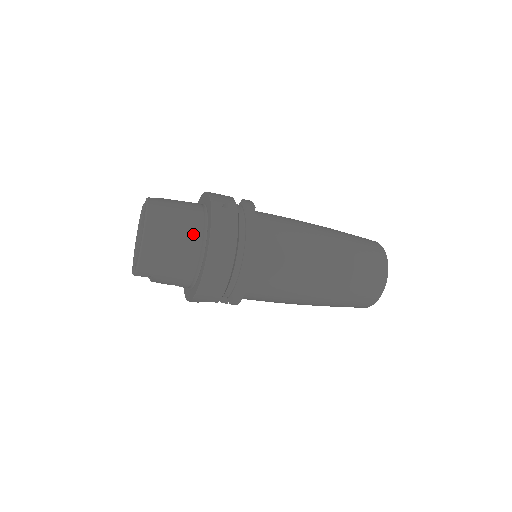
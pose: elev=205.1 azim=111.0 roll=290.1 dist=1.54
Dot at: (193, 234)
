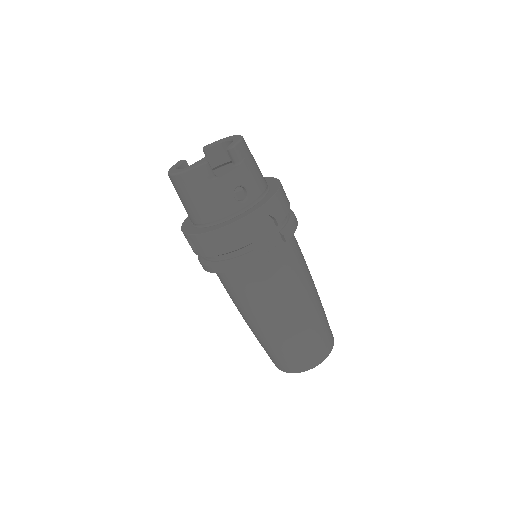
Dot at: occluded
